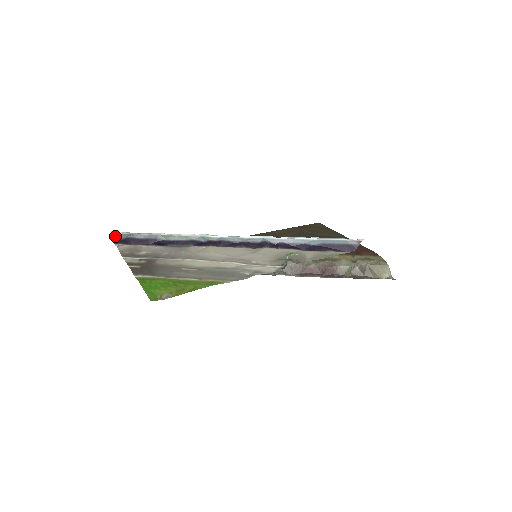
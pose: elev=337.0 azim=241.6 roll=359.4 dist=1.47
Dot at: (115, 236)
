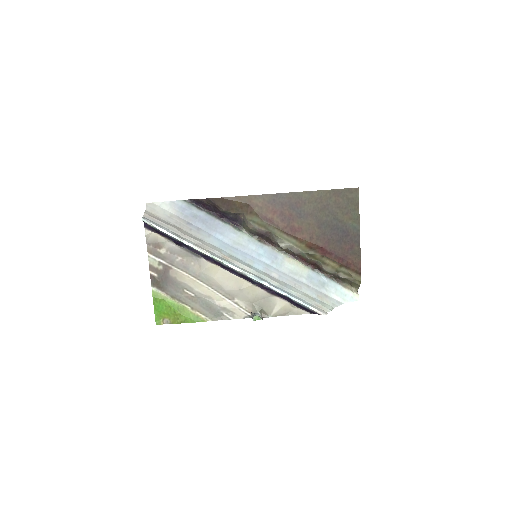
Dot at: (145, 222)
